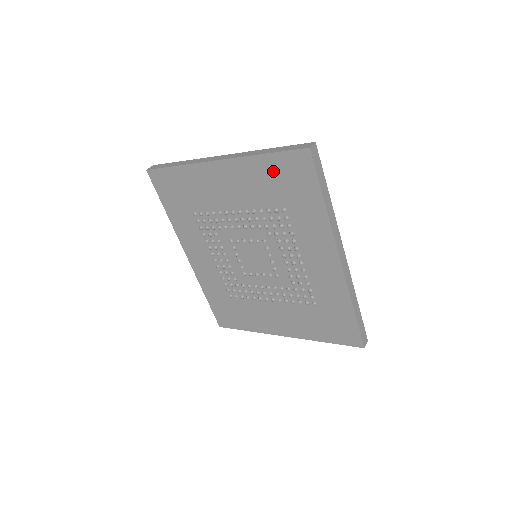
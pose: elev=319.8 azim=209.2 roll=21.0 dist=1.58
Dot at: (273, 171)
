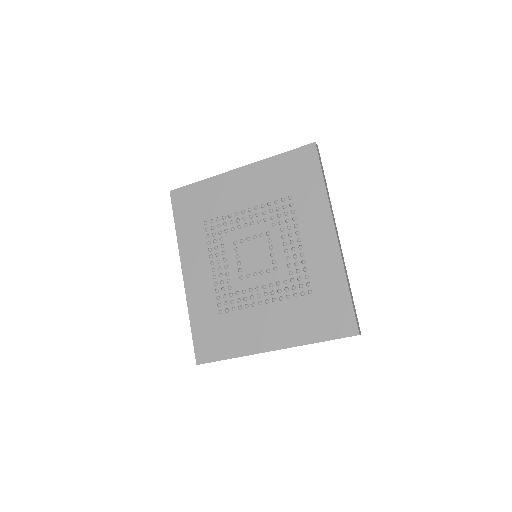
Dot at: (285, 166)
